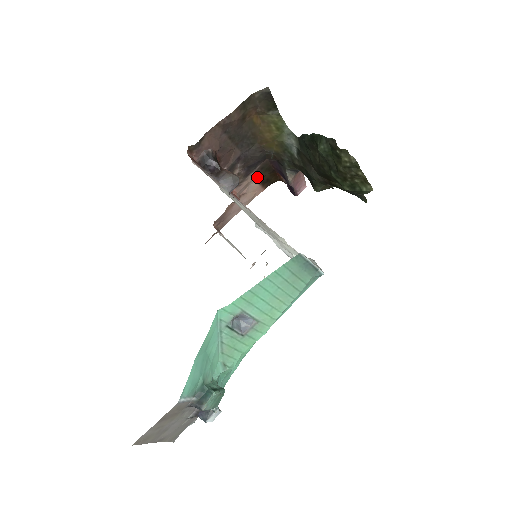
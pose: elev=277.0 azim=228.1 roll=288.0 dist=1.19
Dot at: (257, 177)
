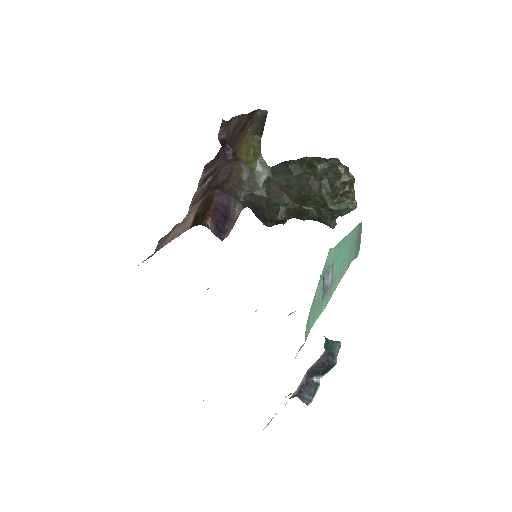
Dot at: (200, 207)
